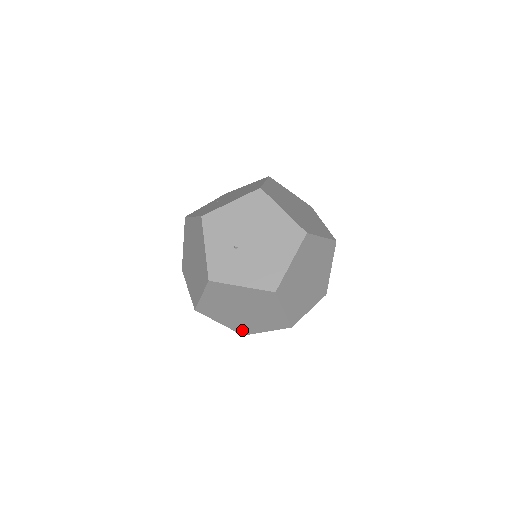
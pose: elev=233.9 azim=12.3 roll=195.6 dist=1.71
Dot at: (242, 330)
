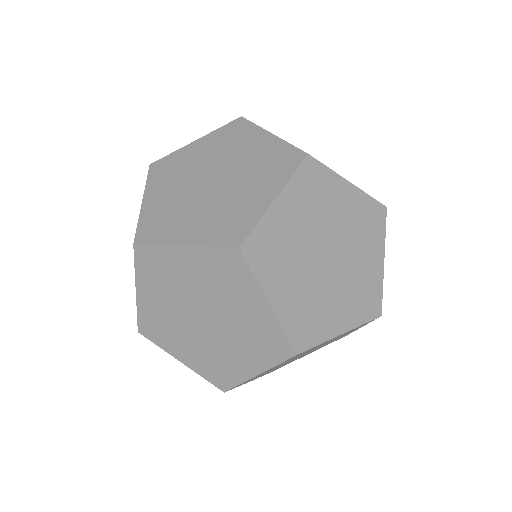
Dot at: (369, 305)
